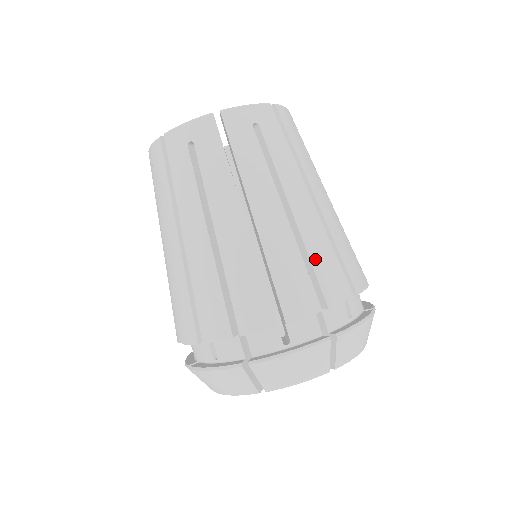
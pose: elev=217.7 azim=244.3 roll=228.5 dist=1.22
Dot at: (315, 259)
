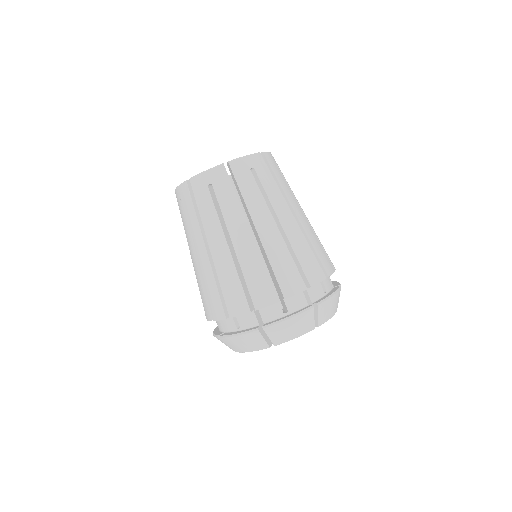
Dot at: (248, 277)
